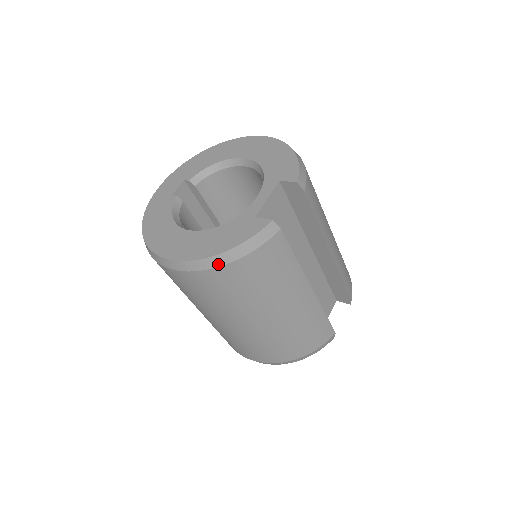
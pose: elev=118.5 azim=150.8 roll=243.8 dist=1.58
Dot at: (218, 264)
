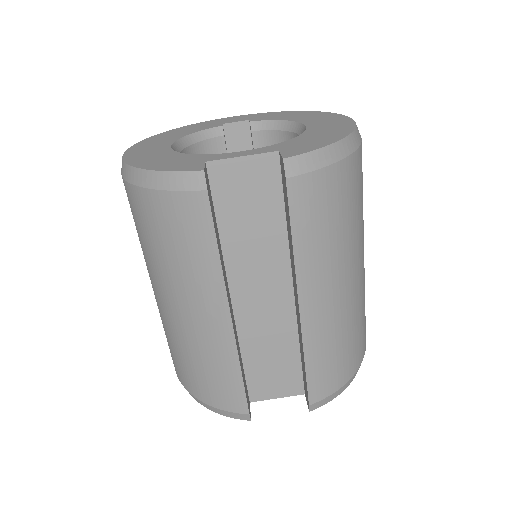
Dot at: (132, 180)
